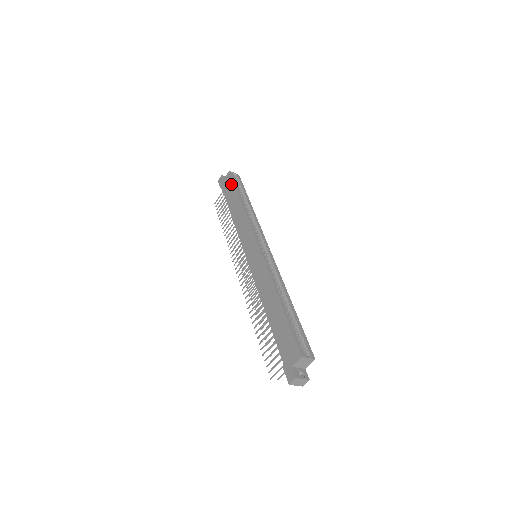
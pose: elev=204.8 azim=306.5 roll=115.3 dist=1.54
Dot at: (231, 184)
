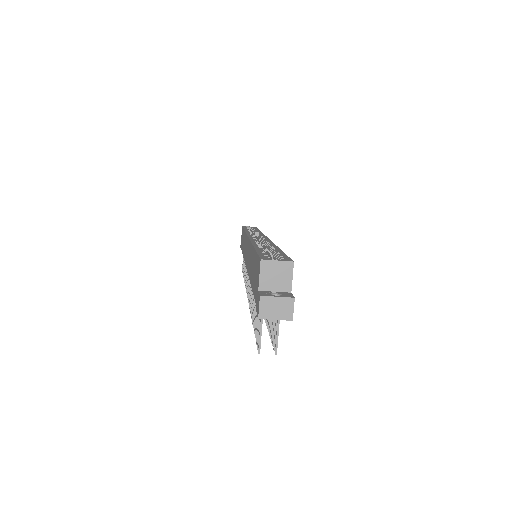
Dot at: (242, 232)
